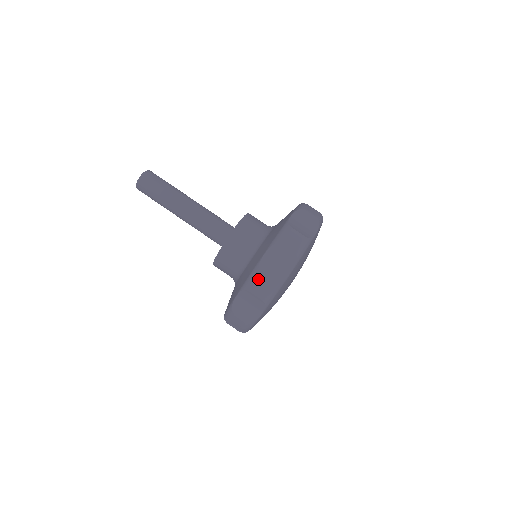
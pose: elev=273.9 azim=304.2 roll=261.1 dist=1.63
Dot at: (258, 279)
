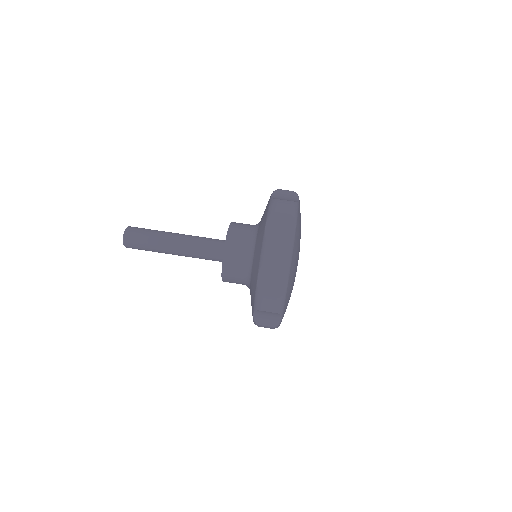
Dot at: (270, 248)
